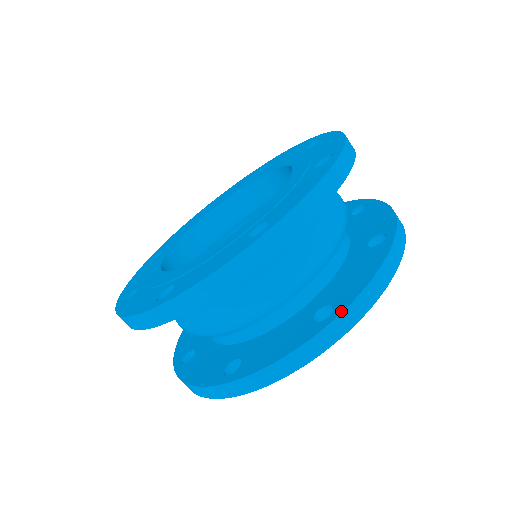
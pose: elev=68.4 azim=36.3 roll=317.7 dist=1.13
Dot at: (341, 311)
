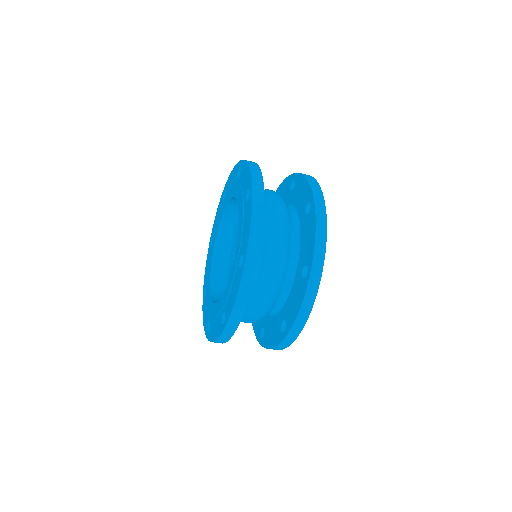
Dot at: (262, 345)
